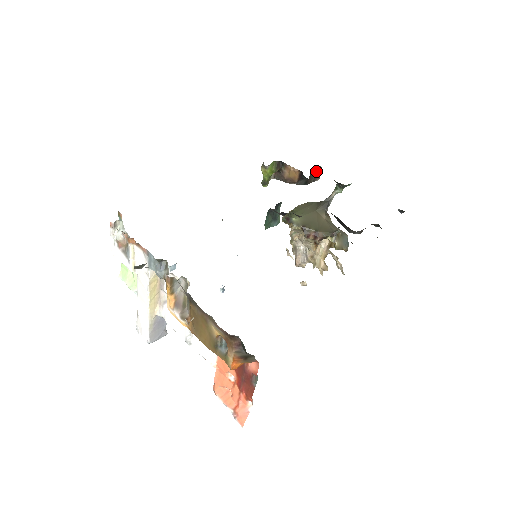
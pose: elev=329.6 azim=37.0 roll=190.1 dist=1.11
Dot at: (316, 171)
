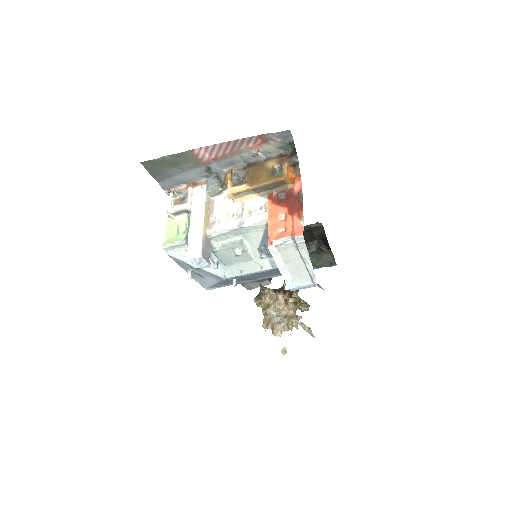
Dot at: occluded
